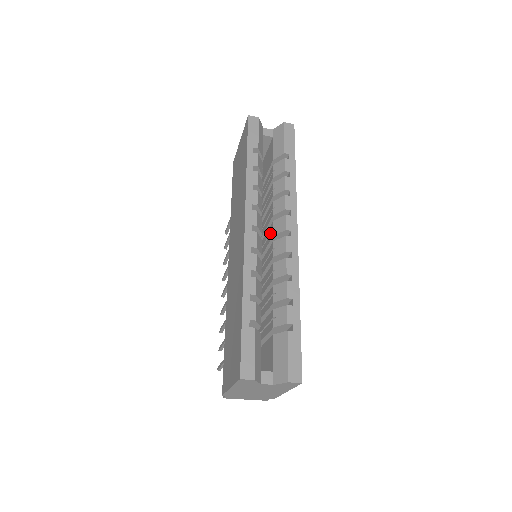
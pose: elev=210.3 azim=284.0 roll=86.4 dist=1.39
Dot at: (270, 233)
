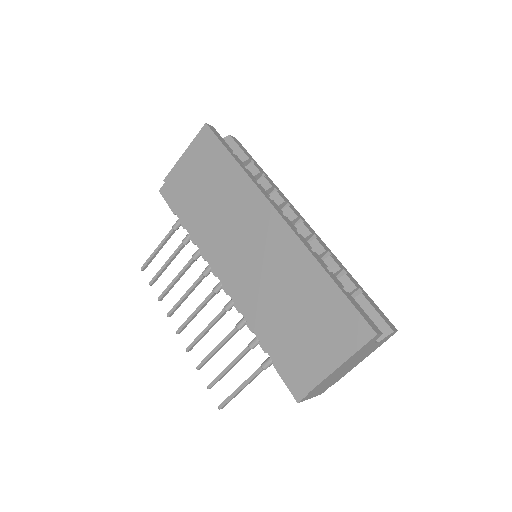
Dot at: occluded
